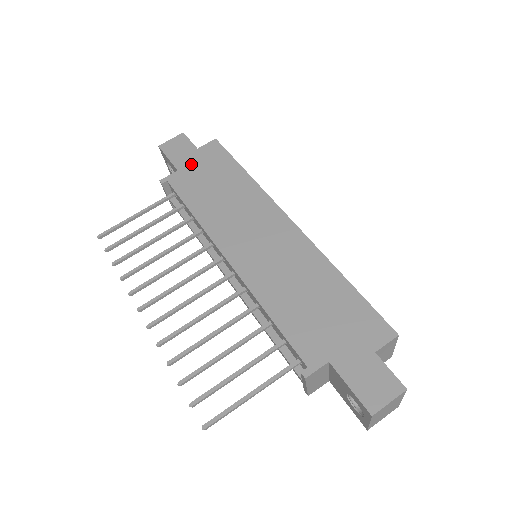
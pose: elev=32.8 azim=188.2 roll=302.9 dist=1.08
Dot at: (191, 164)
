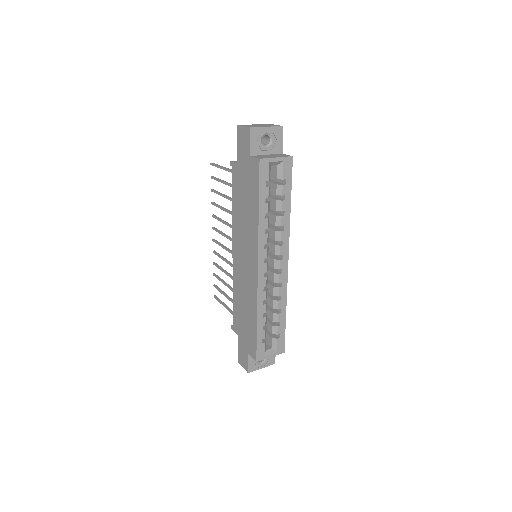
Dot at: (243, 167)
